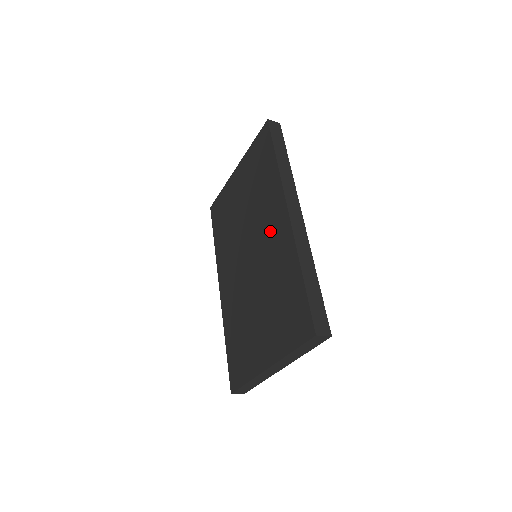
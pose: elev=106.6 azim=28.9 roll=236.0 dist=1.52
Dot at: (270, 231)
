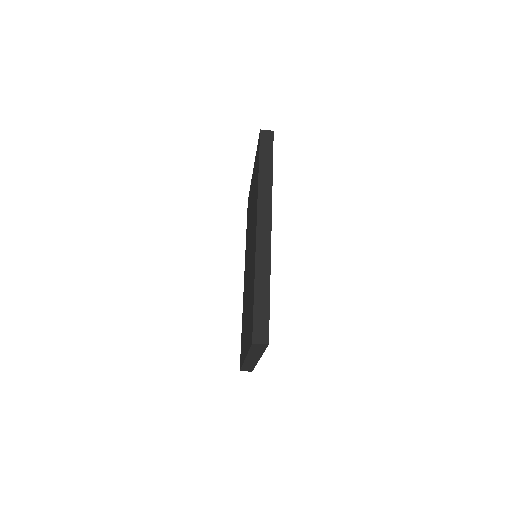
Dot at: (253, 239)
